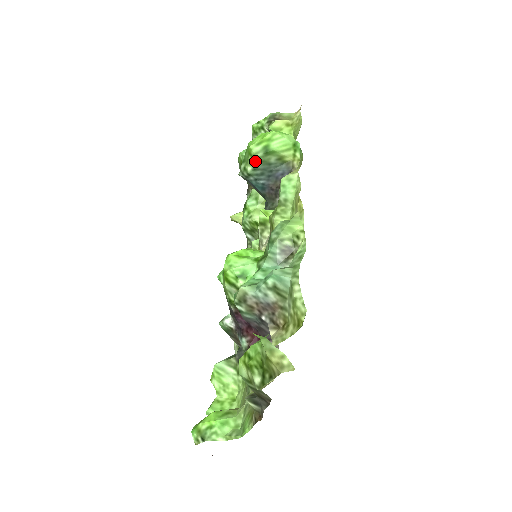
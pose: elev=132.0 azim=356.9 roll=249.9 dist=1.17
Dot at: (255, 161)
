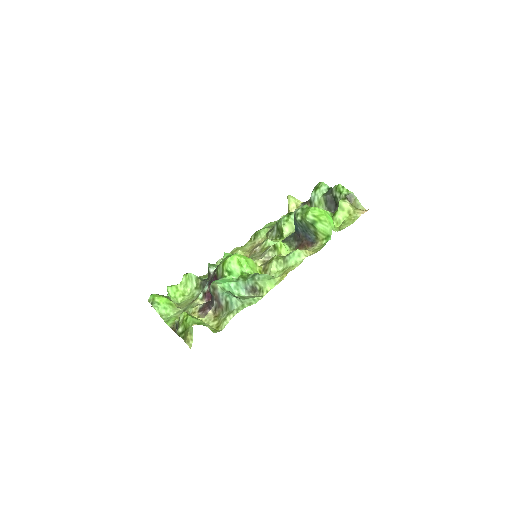
Dot at: (304, 220)
